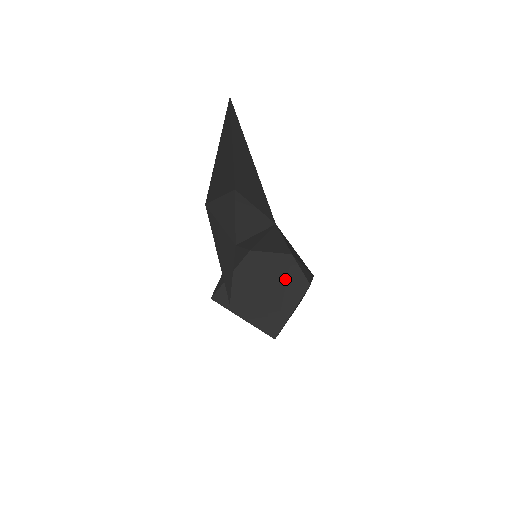
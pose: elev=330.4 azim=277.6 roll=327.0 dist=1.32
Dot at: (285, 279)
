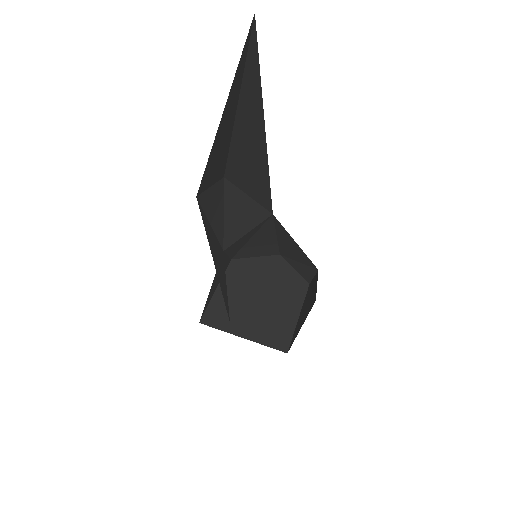
Dot at: (280, 283)
